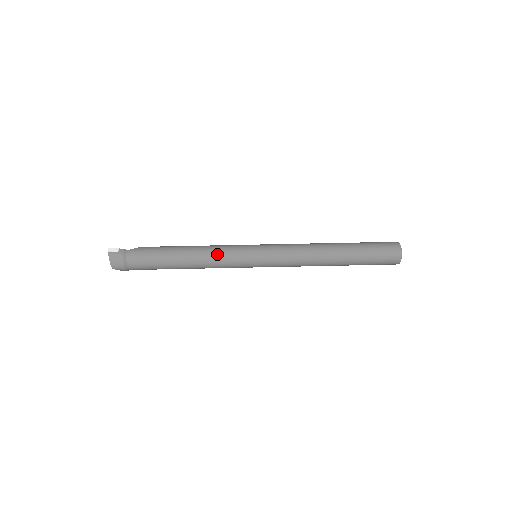
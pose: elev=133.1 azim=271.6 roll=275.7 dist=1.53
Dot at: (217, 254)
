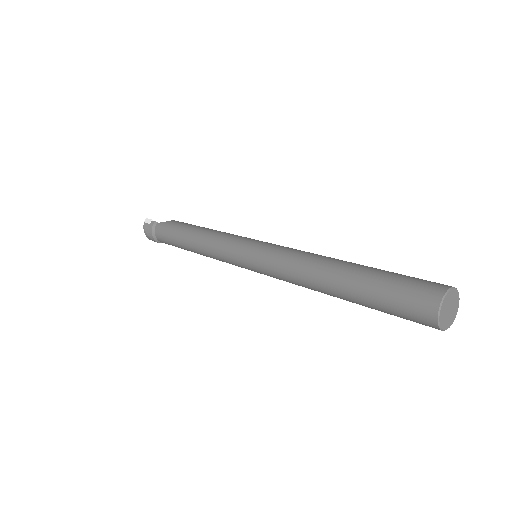
Dot at: (213, 246)
